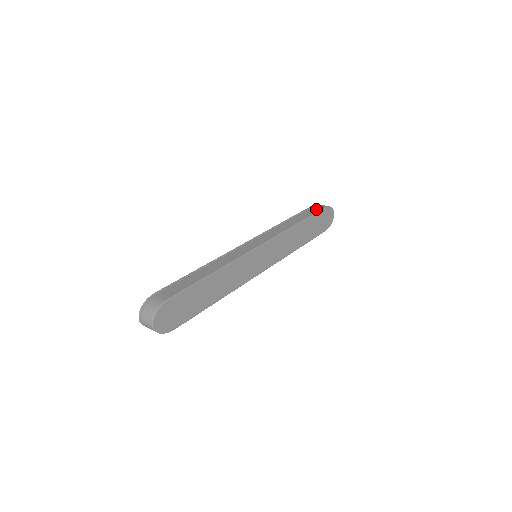
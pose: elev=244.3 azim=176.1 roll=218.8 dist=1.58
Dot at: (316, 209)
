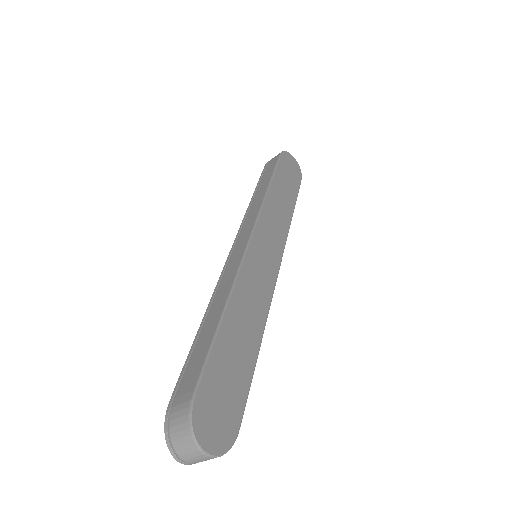
Dot at: (272, 163)
